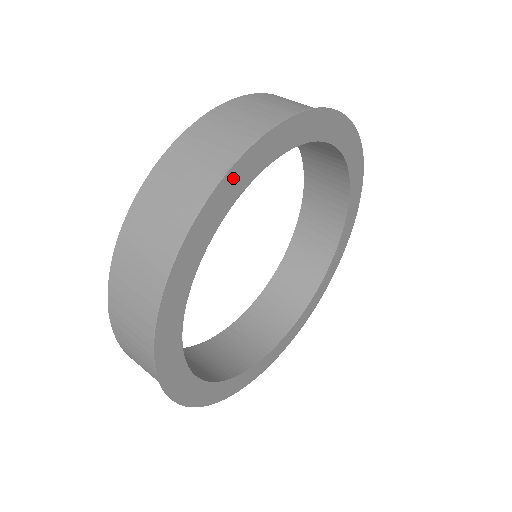
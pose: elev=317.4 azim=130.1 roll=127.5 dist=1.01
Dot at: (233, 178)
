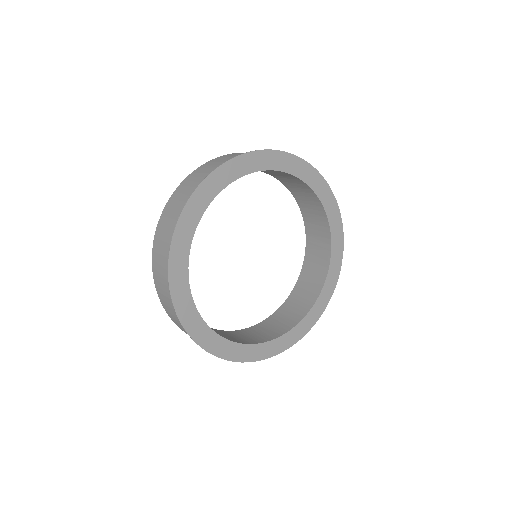
Dot at: (209, 184)
